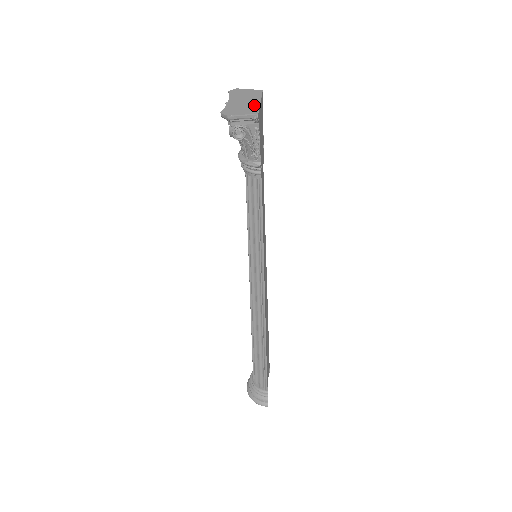
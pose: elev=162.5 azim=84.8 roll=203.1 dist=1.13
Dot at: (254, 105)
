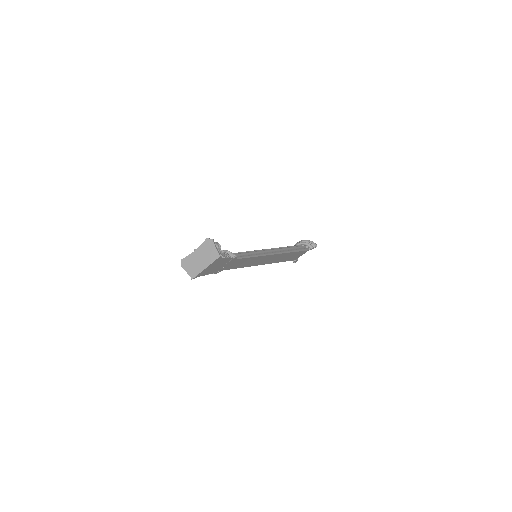
Dot at: (199, 269)
